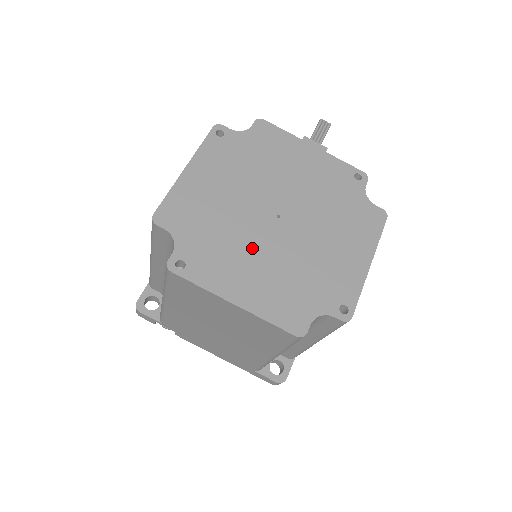
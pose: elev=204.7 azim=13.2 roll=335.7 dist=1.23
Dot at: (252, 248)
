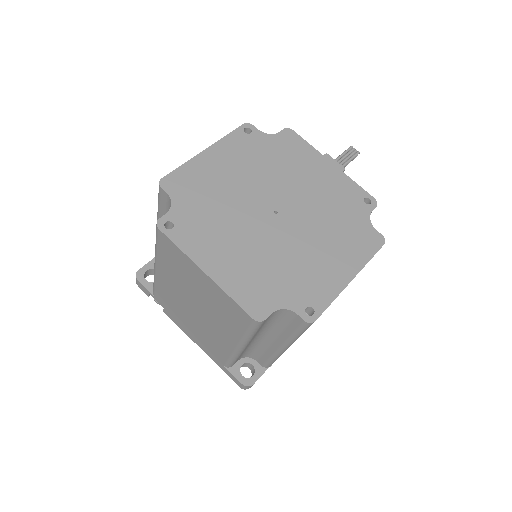
Dot at: (240, 231)
